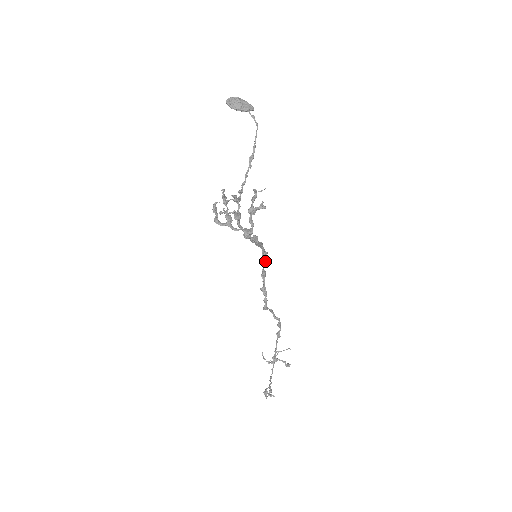
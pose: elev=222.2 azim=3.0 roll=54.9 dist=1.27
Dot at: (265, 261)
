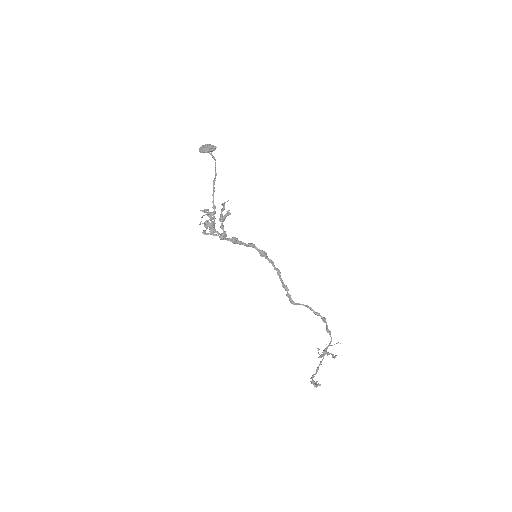
Dot at: (270, 260)
